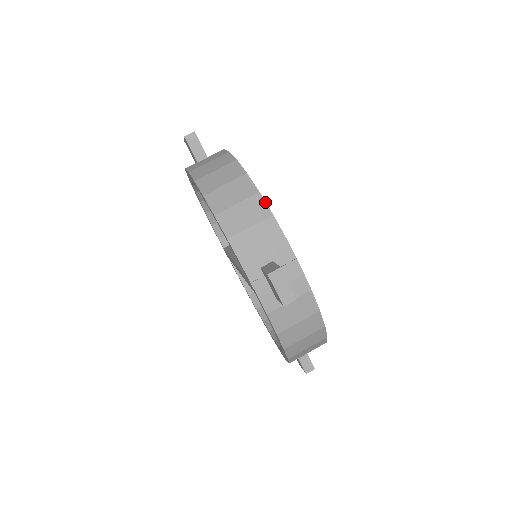
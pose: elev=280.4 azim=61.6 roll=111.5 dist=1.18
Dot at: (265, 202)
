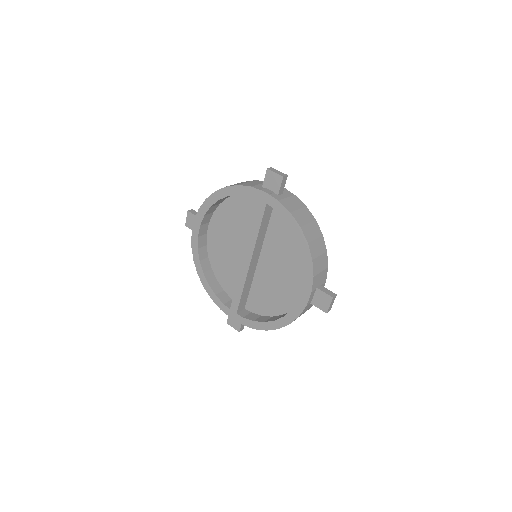
Dot at: occluded
